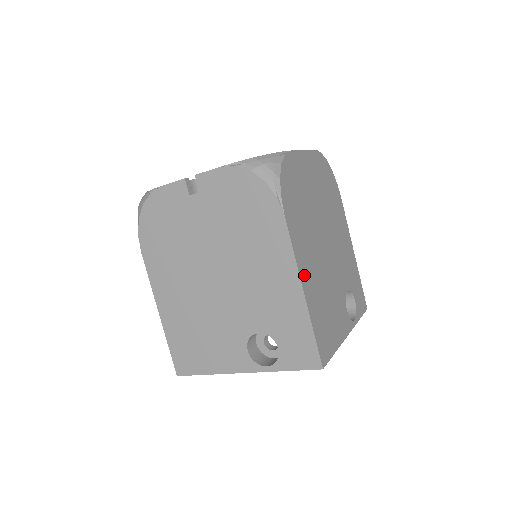
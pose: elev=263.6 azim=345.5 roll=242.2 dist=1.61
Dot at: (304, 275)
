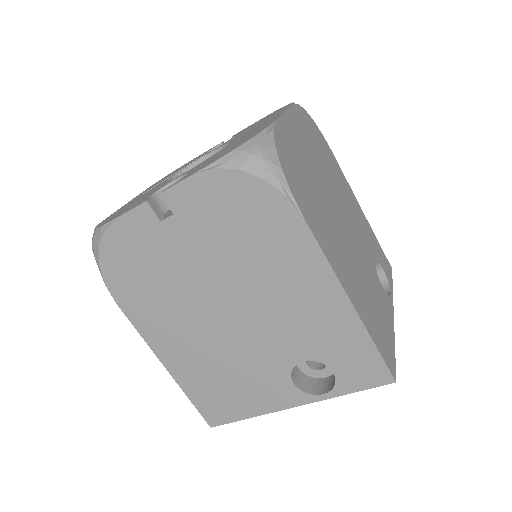
Dot at: (344, 281)
